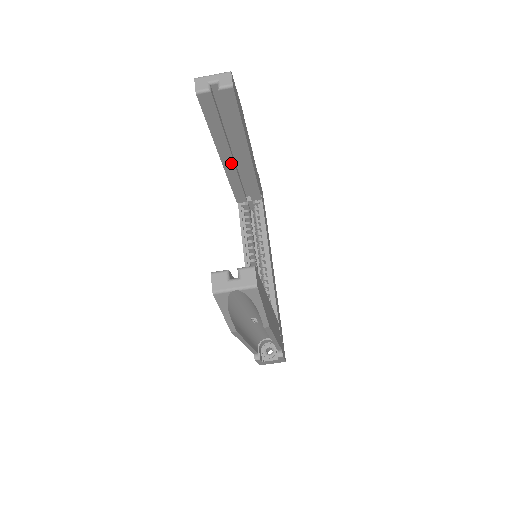
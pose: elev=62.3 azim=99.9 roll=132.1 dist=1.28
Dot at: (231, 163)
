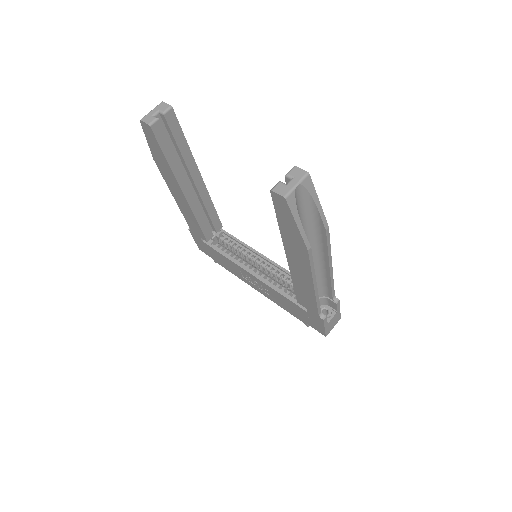
Dot at: (191, 194)
